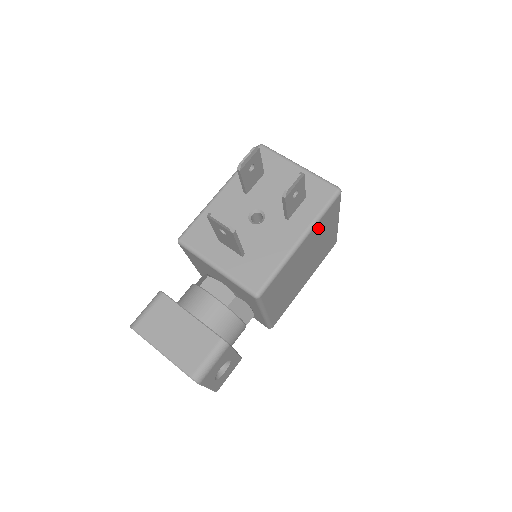
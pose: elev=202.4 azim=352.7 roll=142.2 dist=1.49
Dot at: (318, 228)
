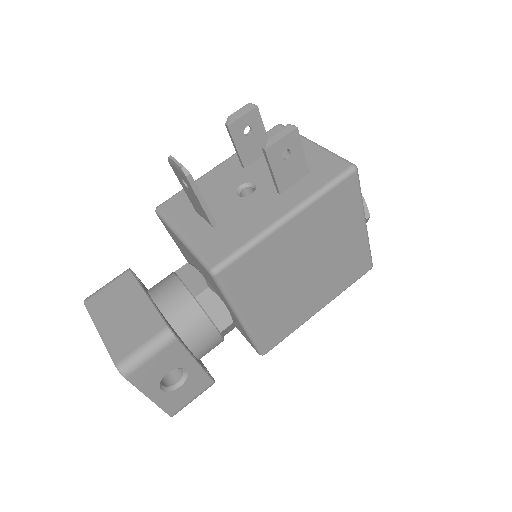
Dot at: (320, 212)
